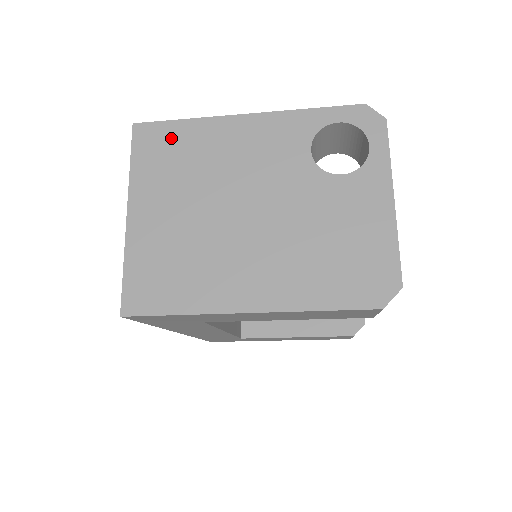
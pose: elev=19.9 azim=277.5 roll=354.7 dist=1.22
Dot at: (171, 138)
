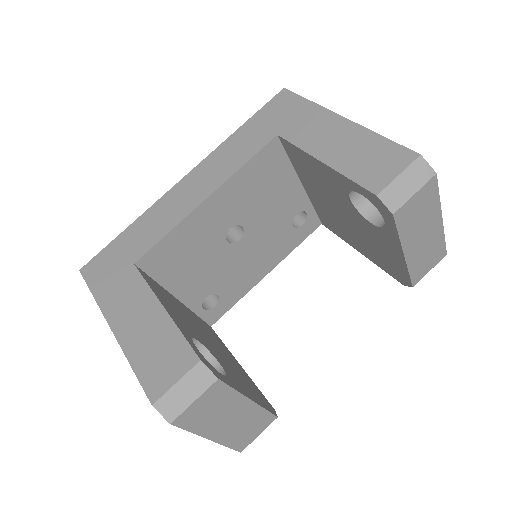
Dot at: occluded
